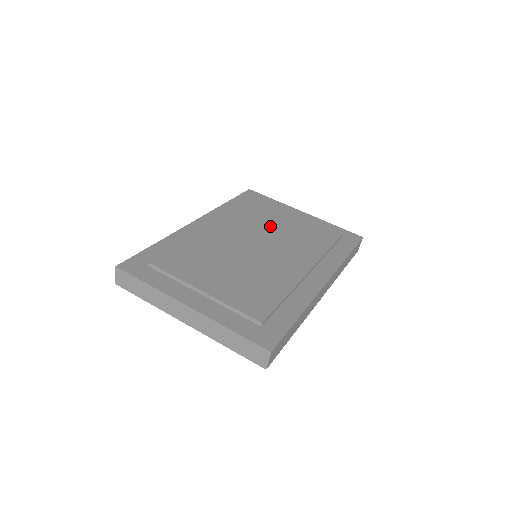
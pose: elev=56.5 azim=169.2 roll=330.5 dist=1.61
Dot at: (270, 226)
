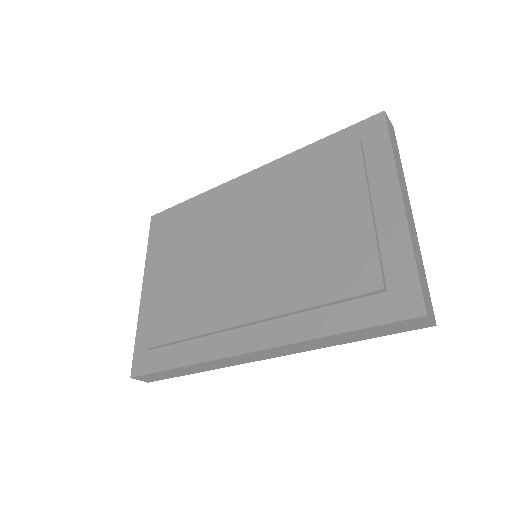
Dot at: (300, 218)
